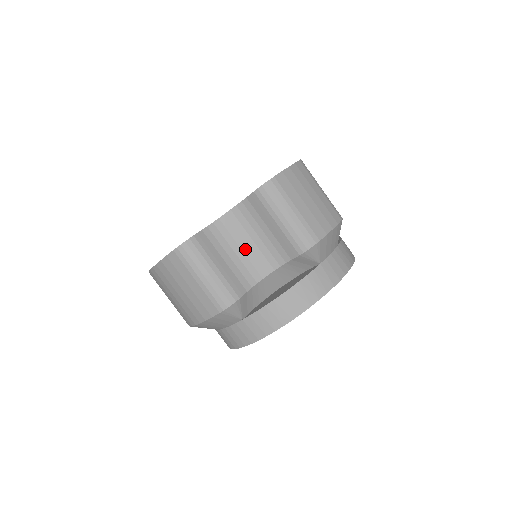
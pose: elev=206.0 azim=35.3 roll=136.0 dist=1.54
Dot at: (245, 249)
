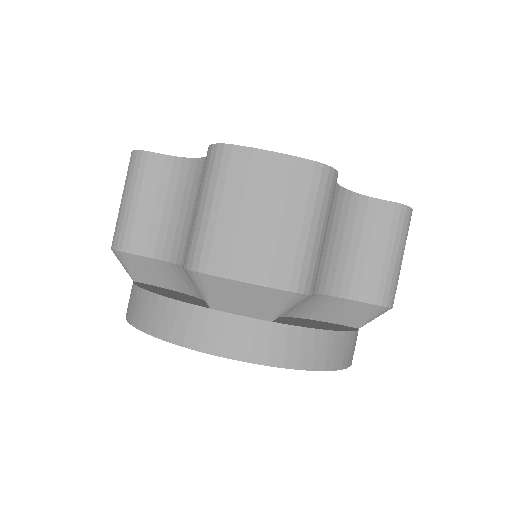
Dot at: (182, 214)
